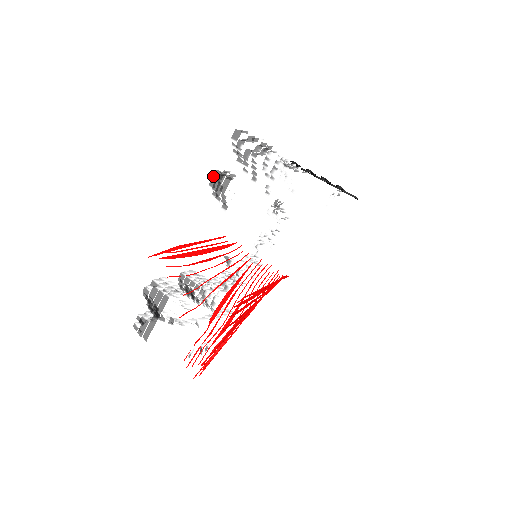
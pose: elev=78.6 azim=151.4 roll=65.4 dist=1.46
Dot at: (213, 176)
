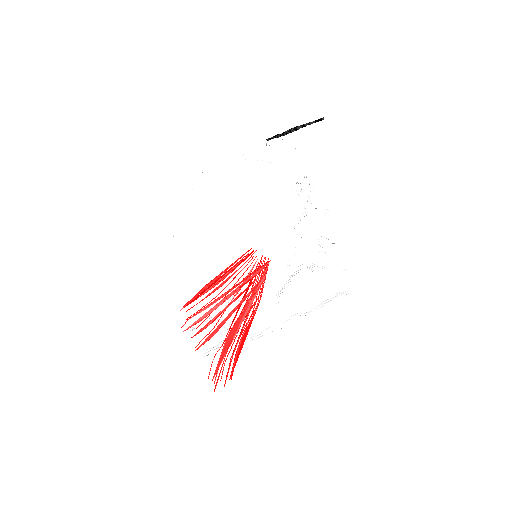
Dot at: occluded
